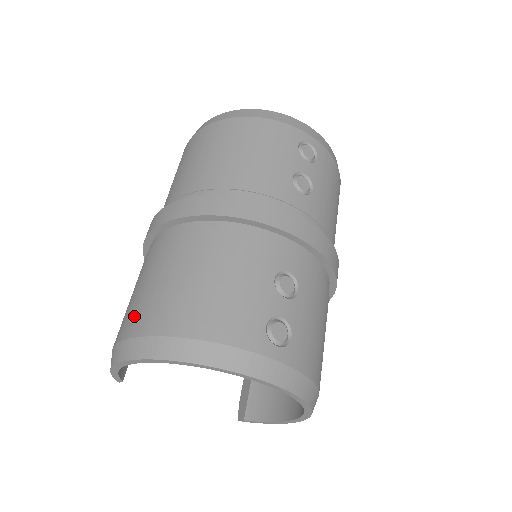
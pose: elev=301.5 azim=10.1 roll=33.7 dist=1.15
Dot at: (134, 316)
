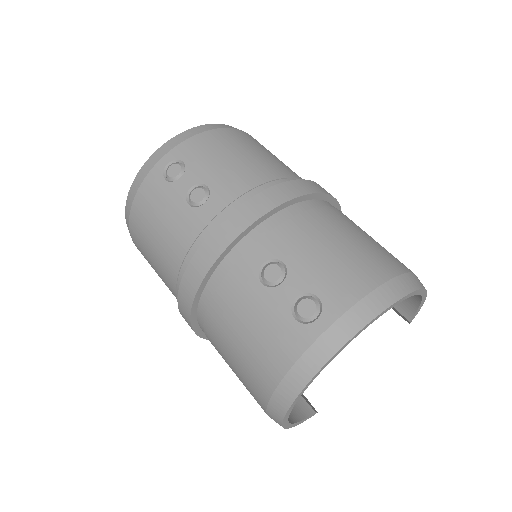
Dot at: occluded
